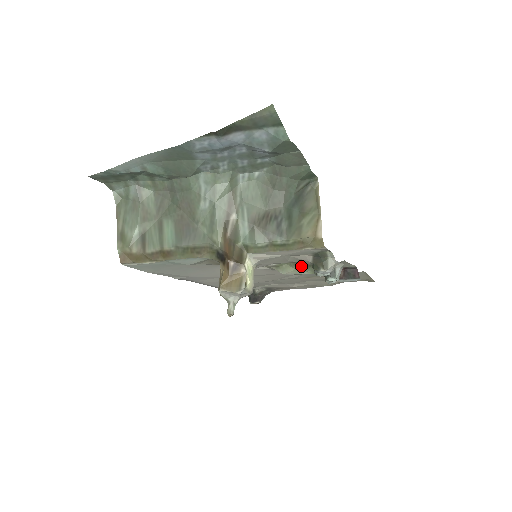
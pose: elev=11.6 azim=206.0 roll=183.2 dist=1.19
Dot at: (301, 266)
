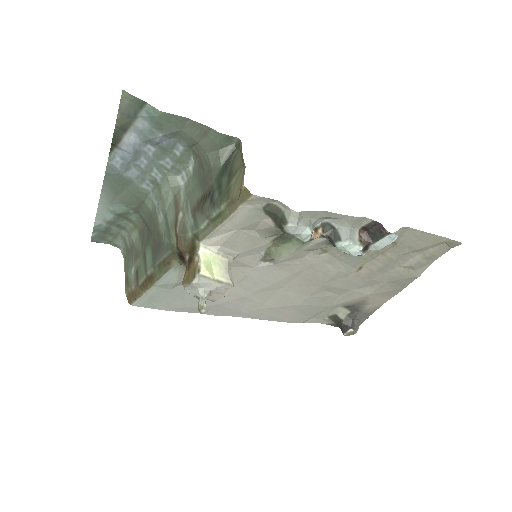
Dot at: (285, 240)
